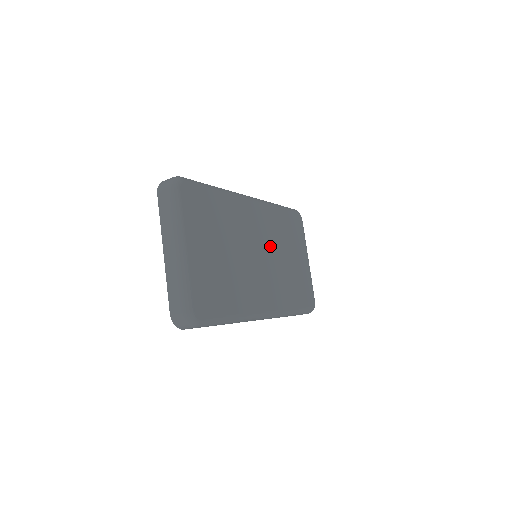
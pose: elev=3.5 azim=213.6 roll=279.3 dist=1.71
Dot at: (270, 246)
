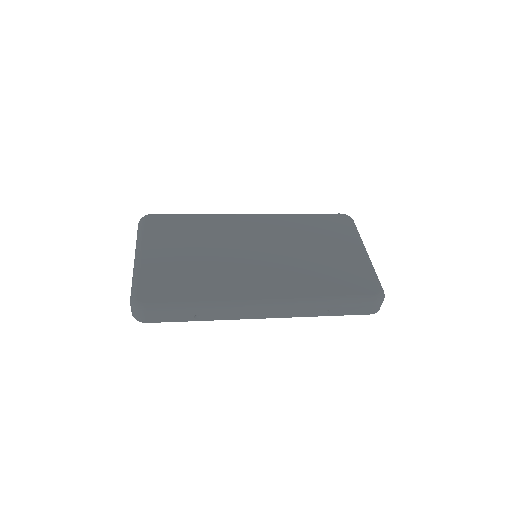
Dot at: (279, 245)
